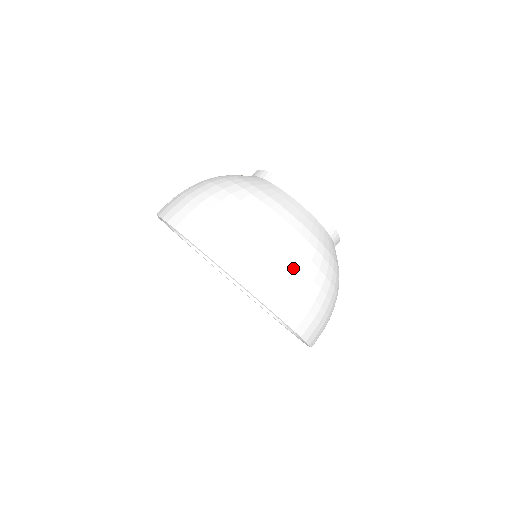
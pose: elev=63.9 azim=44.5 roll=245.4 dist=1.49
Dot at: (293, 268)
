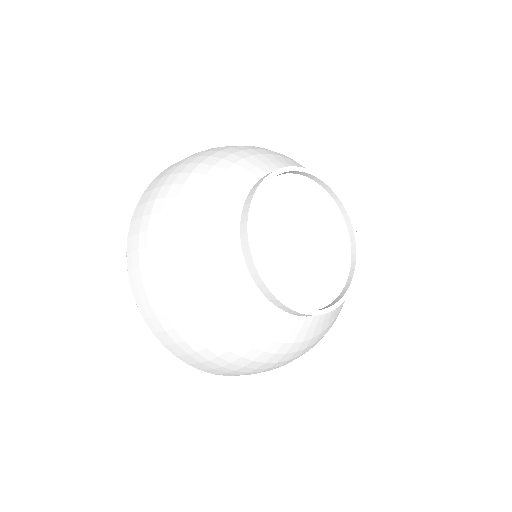
Dot at: (253, 370)
